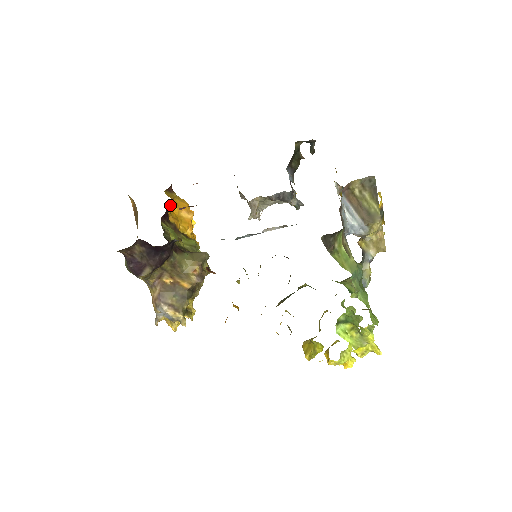
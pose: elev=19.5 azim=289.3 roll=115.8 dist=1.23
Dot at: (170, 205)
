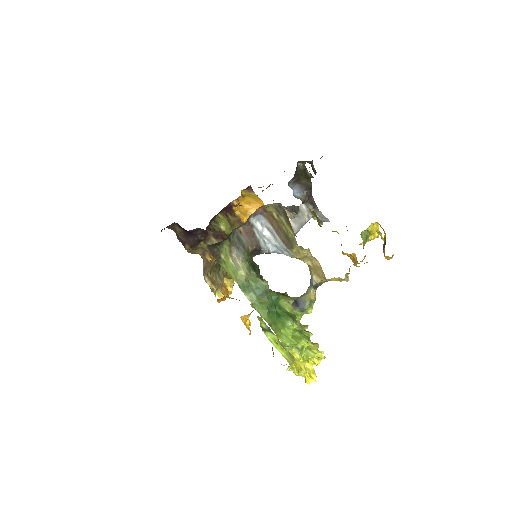
Dot at: (236, 202)
